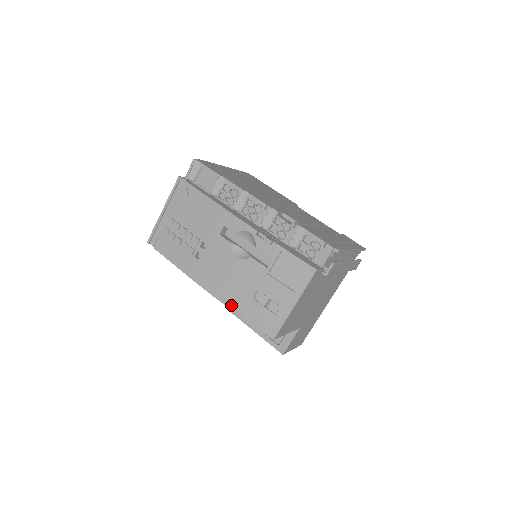
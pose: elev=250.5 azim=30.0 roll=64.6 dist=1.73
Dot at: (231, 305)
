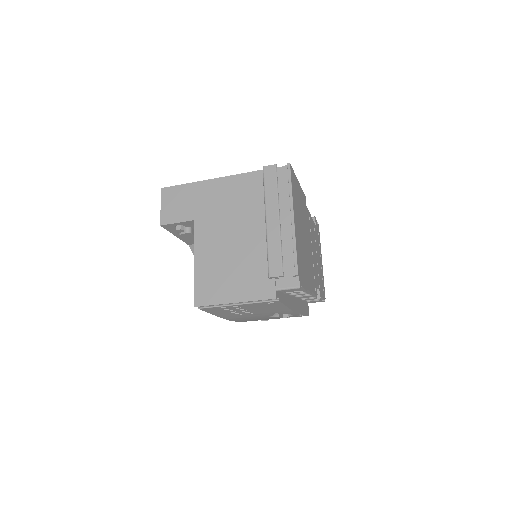
Dot at: occluded
